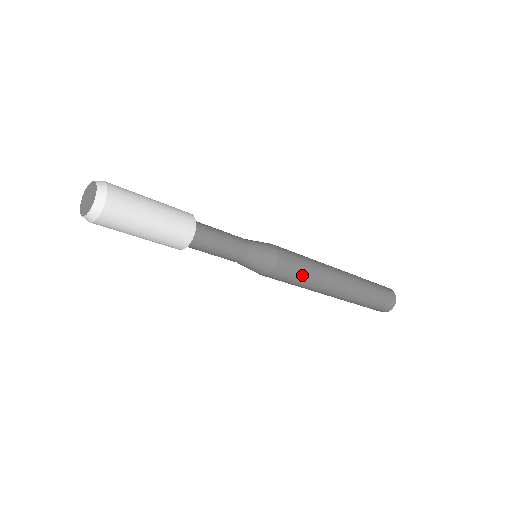
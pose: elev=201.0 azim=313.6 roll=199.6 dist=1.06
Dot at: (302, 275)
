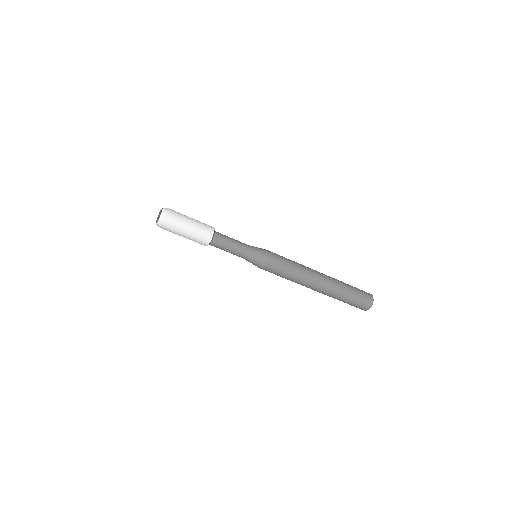
Dot at: (288, 260)
